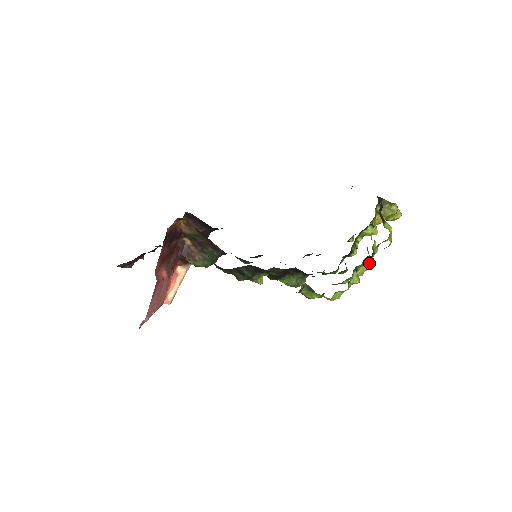
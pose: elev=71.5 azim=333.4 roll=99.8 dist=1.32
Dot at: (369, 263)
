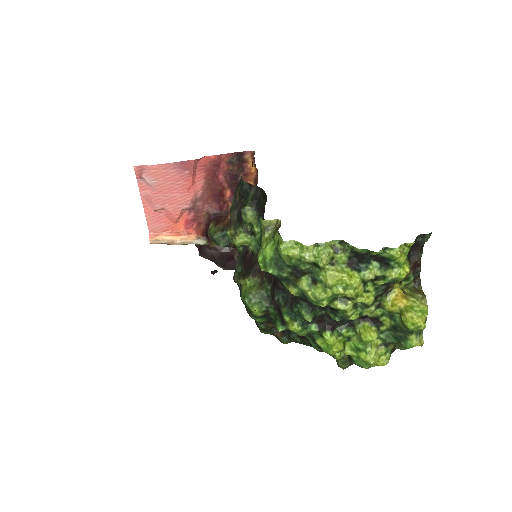
Dot at: (350, 277)
